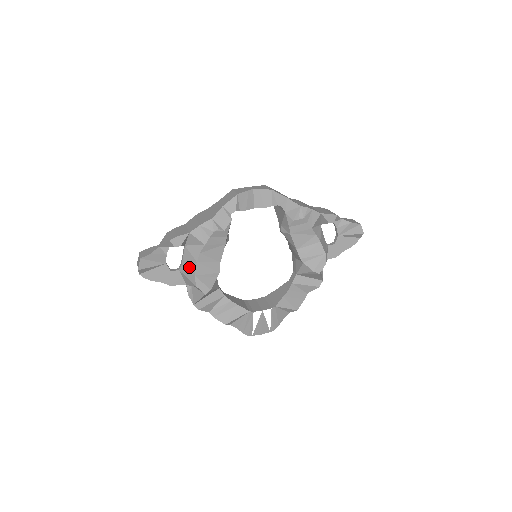
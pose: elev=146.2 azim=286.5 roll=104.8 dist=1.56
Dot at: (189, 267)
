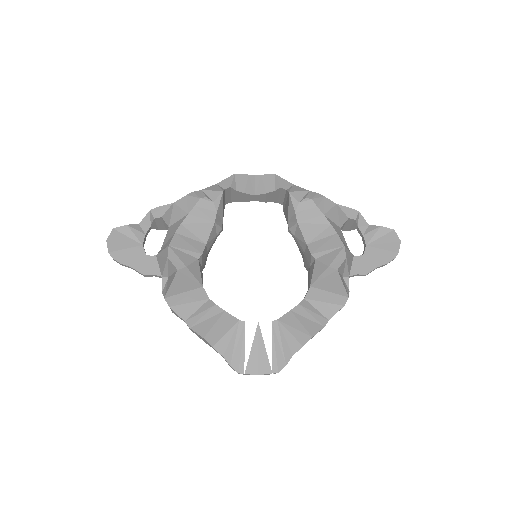
Dot at: (166, 244)
